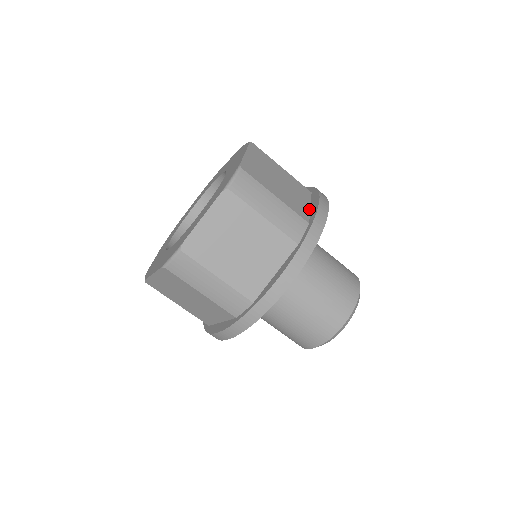
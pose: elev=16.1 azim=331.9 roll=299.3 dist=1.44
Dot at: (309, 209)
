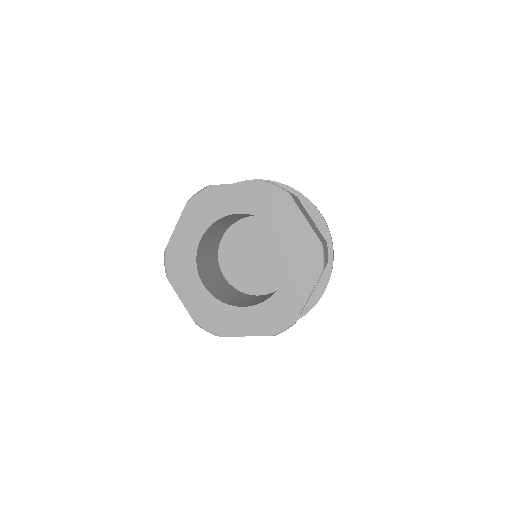
Dot at: (315, 224)
